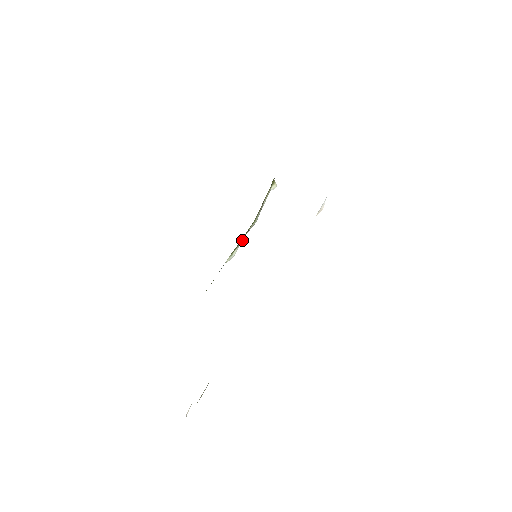
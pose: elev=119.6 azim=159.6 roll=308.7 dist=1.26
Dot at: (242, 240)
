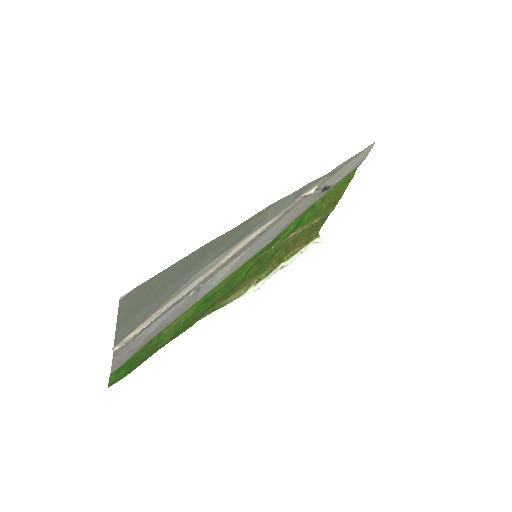
Dot at: (270, 275)
